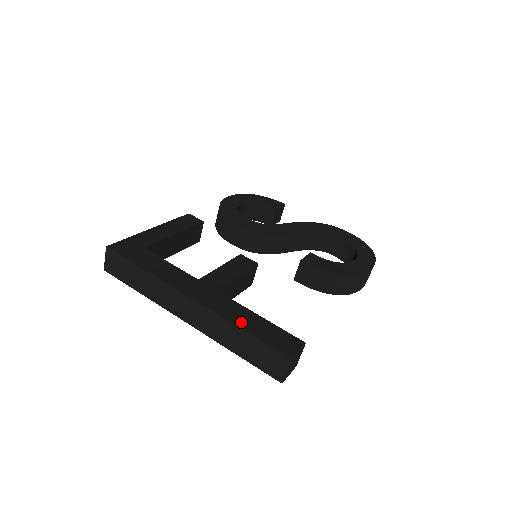
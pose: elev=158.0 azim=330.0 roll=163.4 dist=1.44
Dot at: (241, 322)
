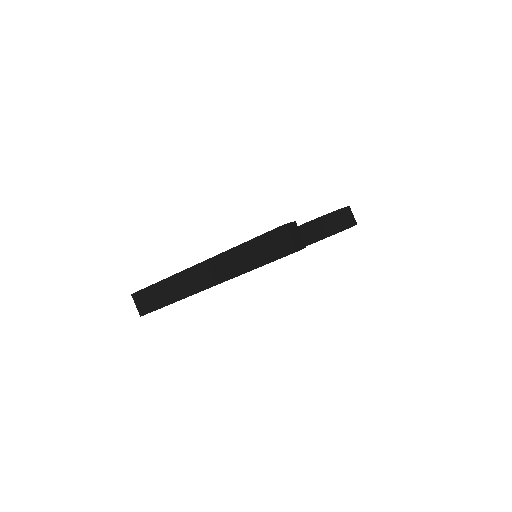
Dot at: occluded
